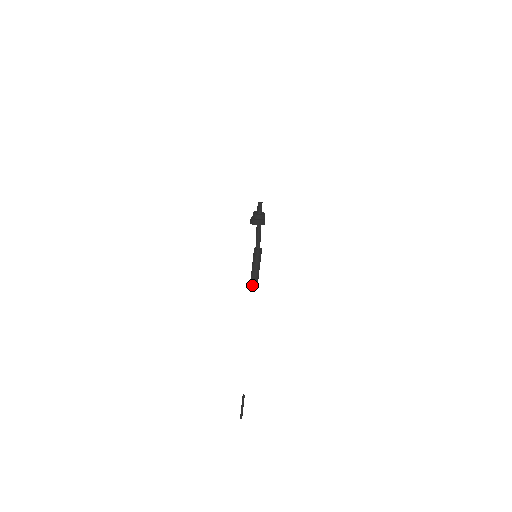
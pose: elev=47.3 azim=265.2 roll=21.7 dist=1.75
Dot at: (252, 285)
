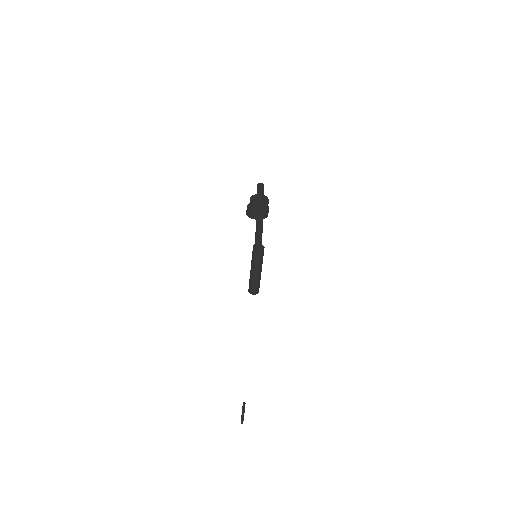
Dot at: (251, 292)
